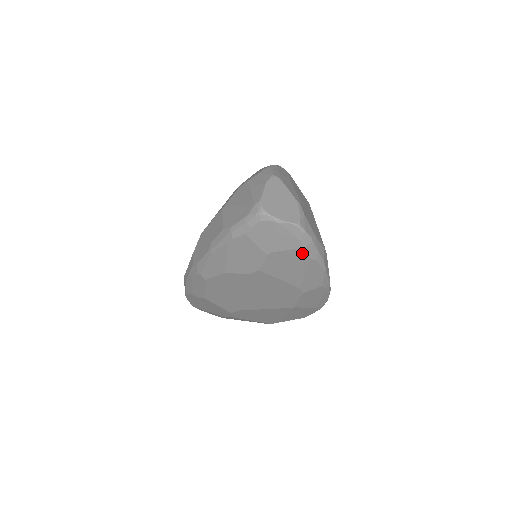
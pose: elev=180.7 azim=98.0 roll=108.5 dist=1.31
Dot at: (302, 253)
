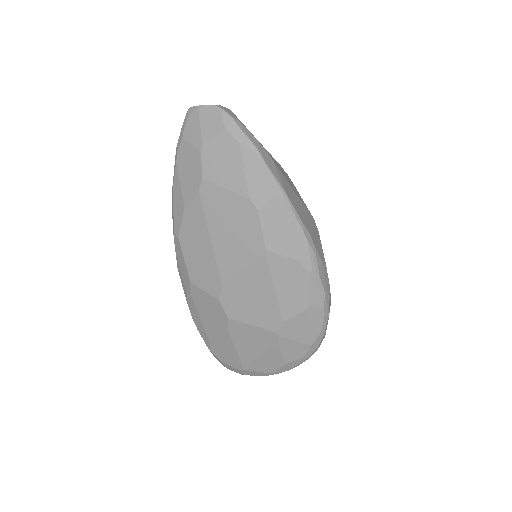
Dot at: (229, 137)
